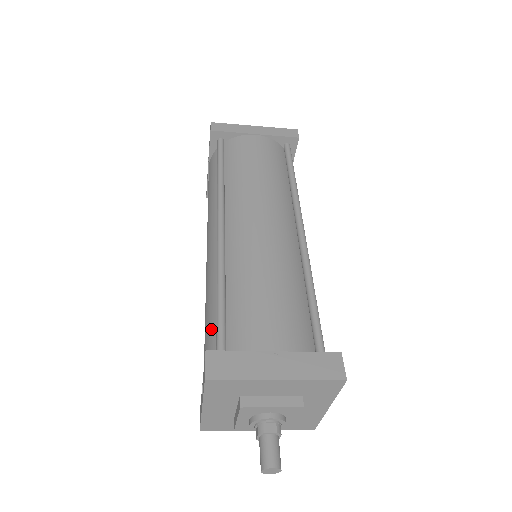
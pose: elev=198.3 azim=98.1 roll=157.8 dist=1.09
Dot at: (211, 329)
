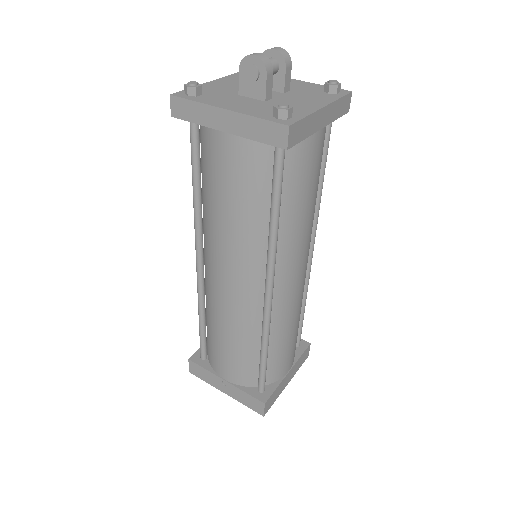
Dot at: occluded
